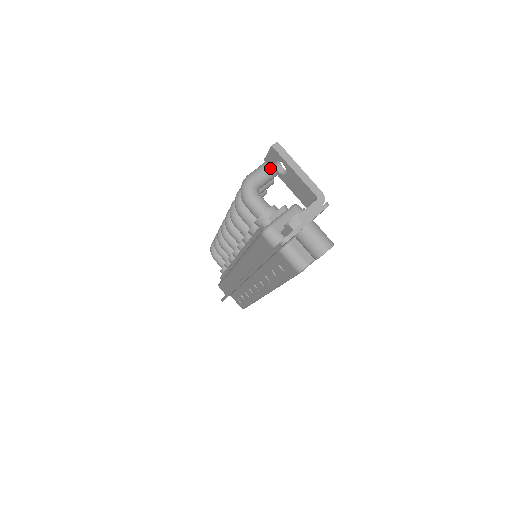
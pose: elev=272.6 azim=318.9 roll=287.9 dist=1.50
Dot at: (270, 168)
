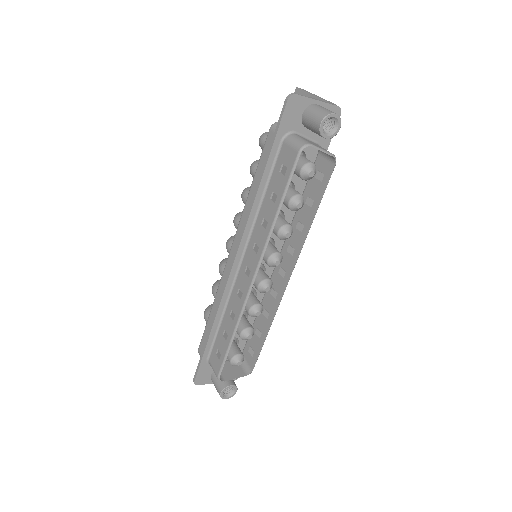
Dot at: occluded
